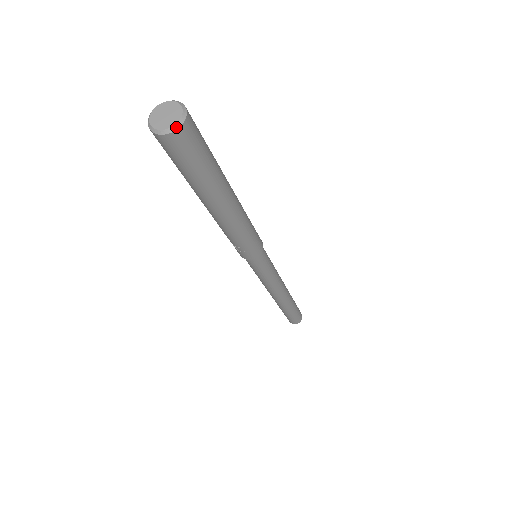
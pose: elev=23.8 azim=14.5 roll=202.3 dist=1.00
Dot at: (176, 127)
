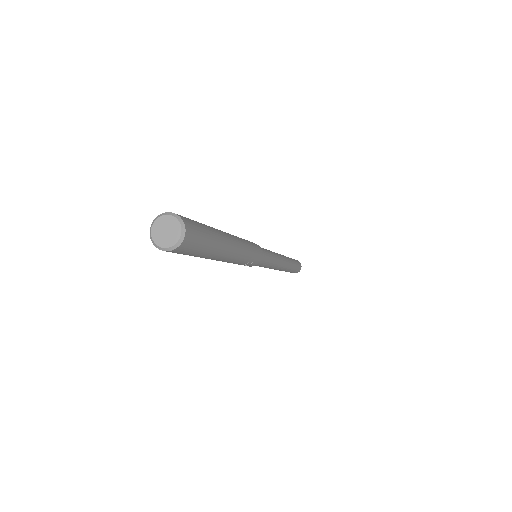
Dot at: (182, 238)
